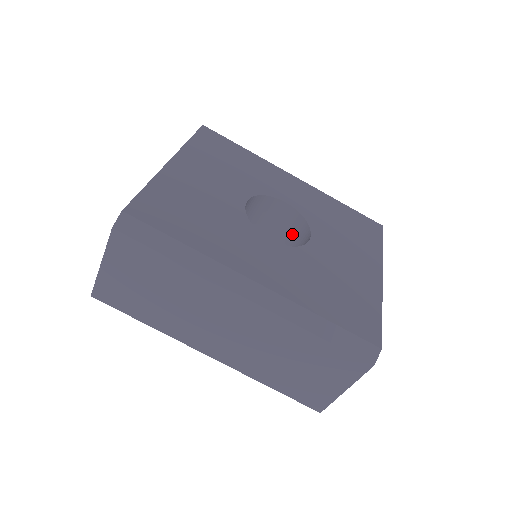
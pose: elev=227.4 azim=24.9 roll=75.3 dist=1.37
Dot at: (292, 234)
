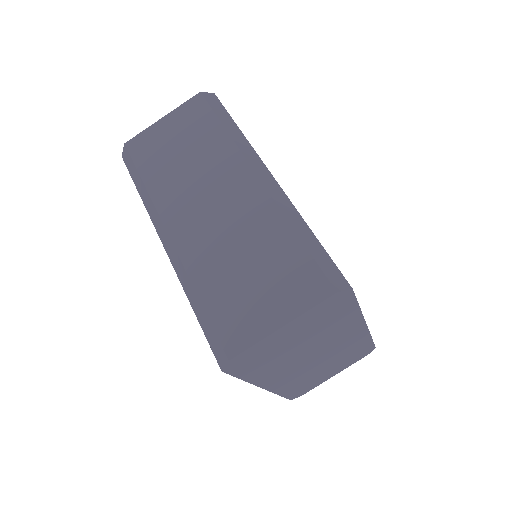
Dot at: occluded
